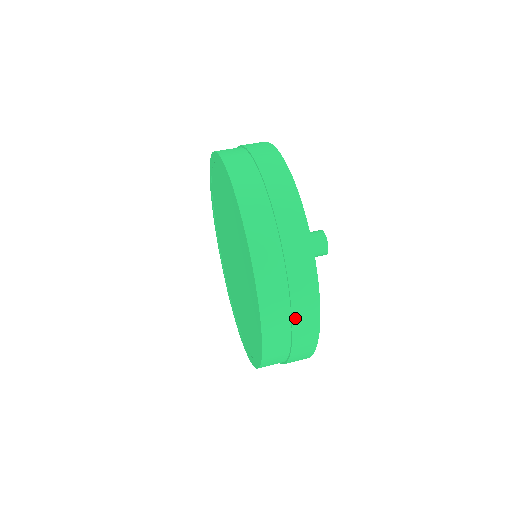
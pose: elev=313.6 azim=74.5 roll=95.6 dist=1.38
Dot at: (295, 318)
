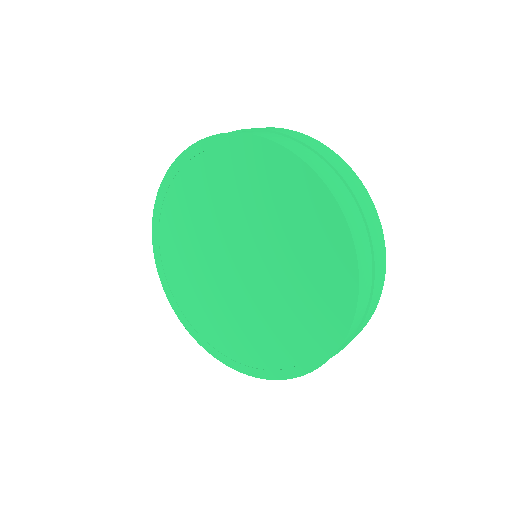
Dot at: (374, 290)
